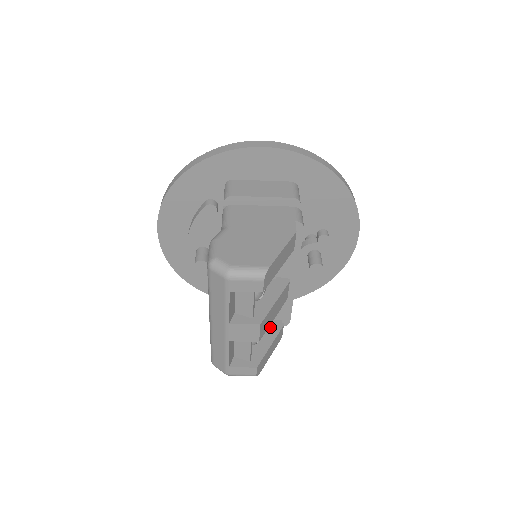
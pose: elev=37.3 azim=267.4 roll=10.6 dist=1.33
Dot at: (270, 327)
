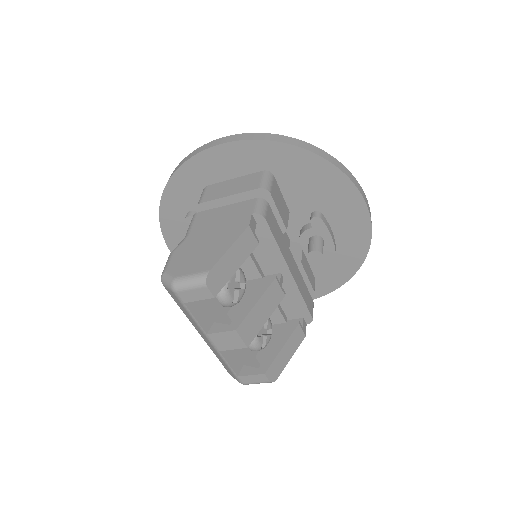
Dot at: (284, 328)
